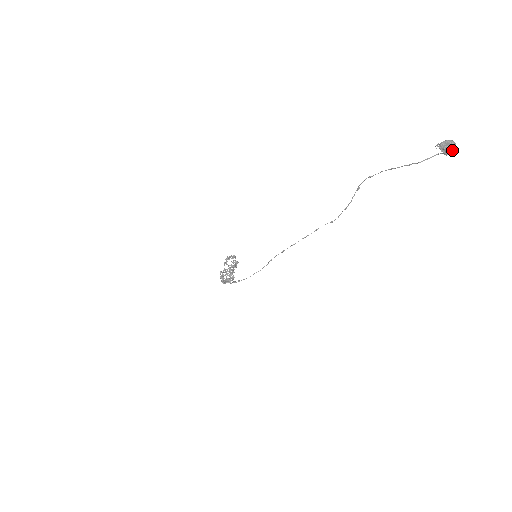
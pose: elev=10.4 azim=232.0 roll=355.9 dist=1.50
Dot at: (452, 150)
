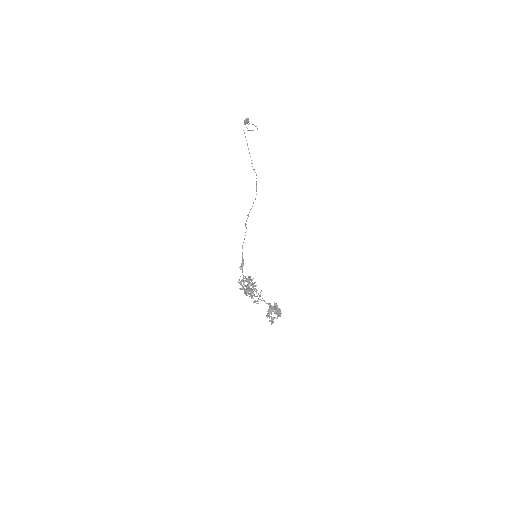
Dot at: (248, 119)
